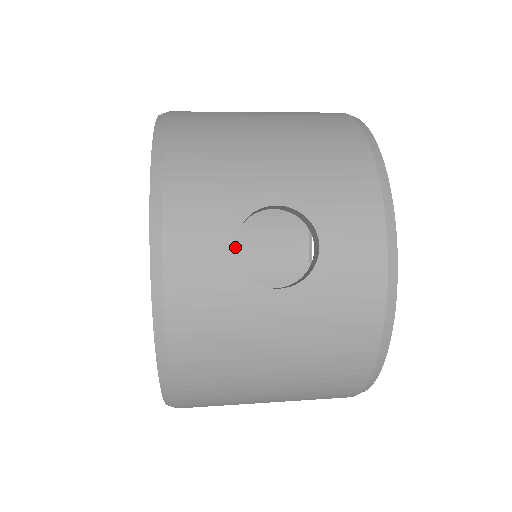
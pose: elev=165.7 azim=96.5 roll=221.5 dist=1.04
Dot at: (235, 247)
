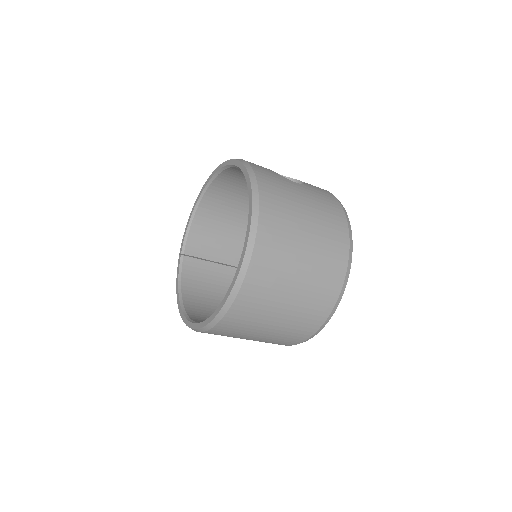
Dot at: occluded
